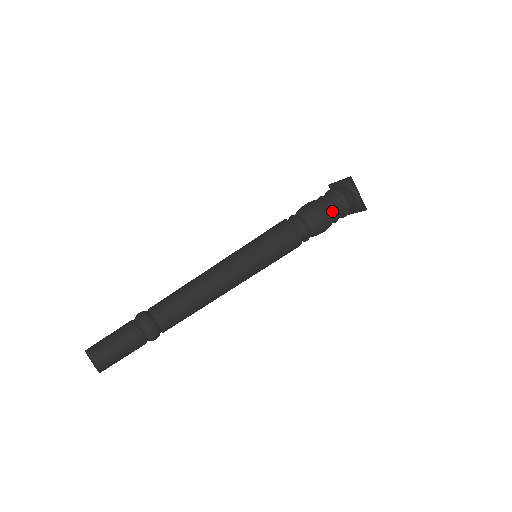
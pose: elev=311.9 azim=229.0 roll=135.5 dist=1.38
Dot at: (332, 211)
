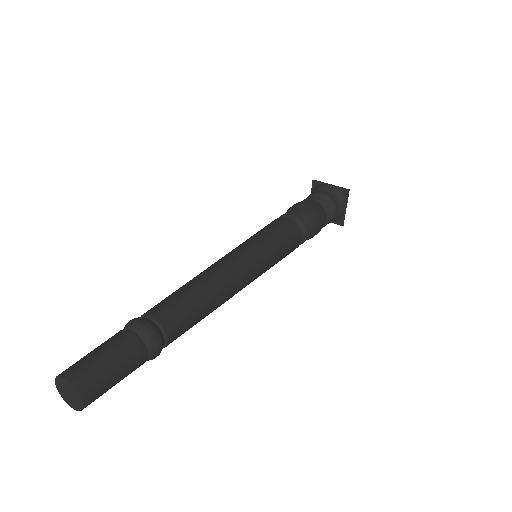
Dot at: (313, 202)
